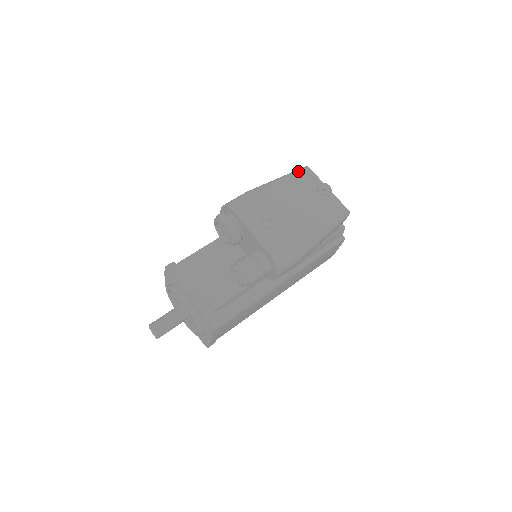
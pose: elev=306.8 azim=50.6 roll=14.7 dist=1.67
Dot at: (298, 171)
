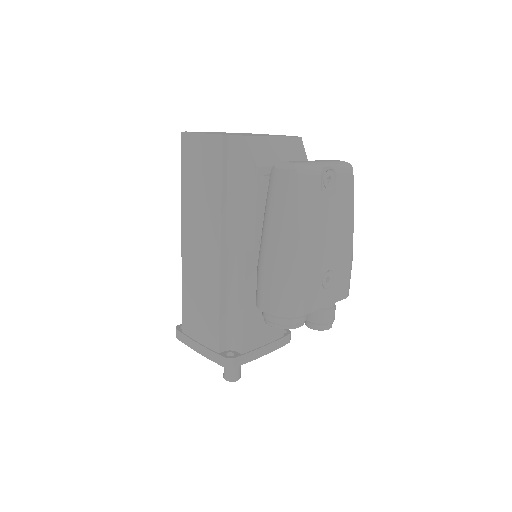
Dot at: (300, 193)
